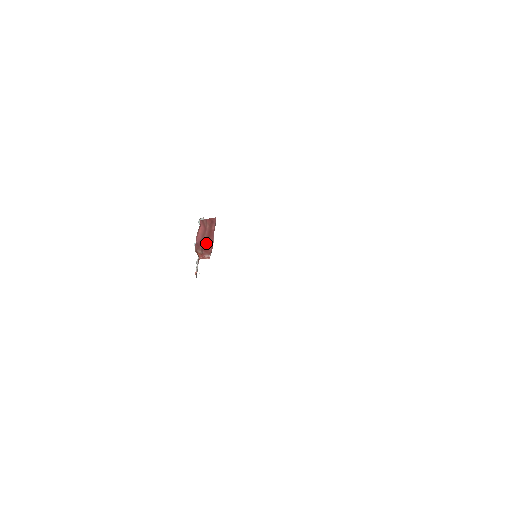
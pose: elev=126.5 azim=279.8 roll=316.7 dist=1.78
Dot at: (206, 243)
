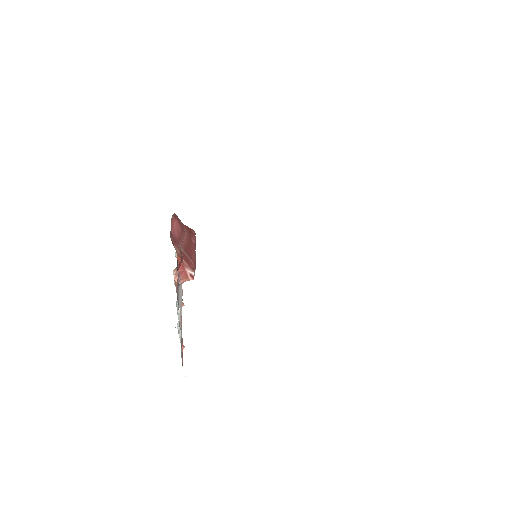
Dot at: (186, 251)
